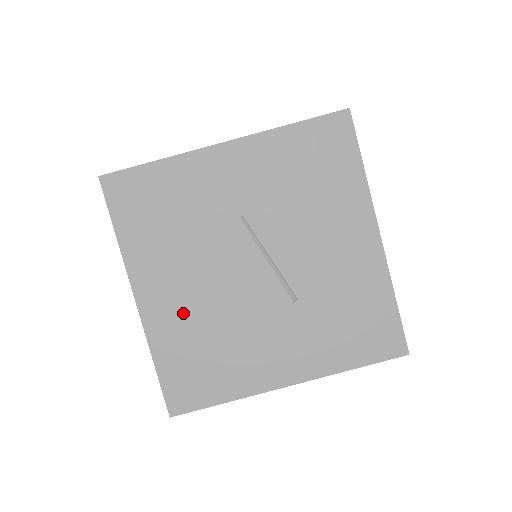
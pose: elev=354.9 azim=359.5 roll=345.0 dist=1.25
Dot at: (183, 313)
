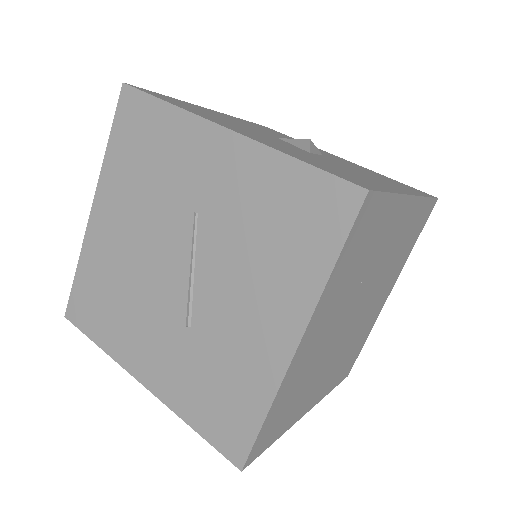
Dot at: (112, 252)
